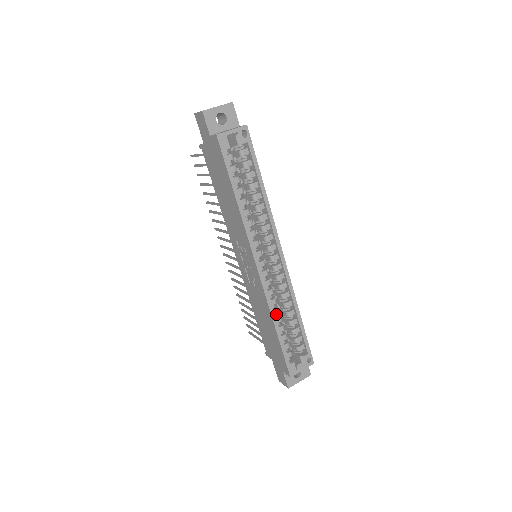
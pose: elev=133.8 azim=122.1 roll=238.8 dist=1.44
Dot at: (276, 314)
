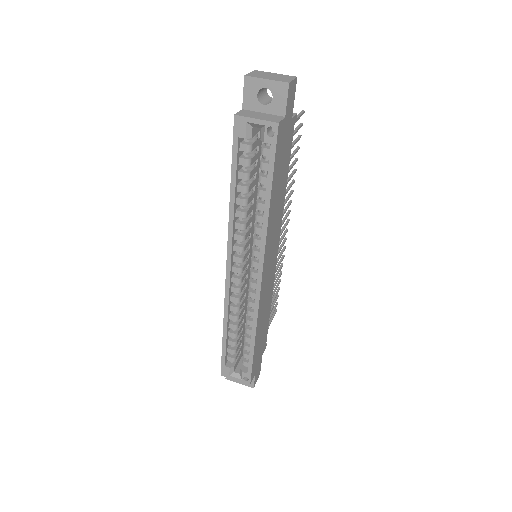
Dot at: (235, 320)
